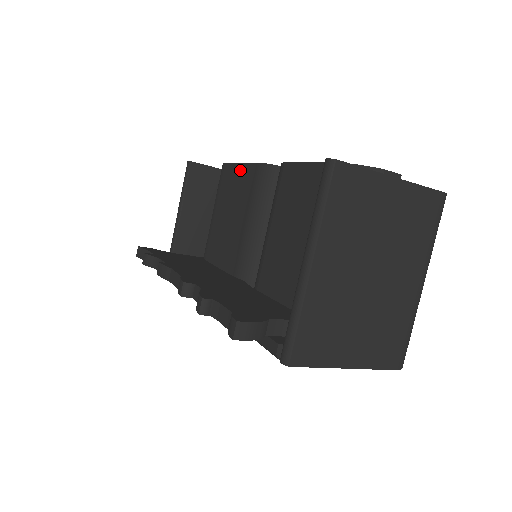
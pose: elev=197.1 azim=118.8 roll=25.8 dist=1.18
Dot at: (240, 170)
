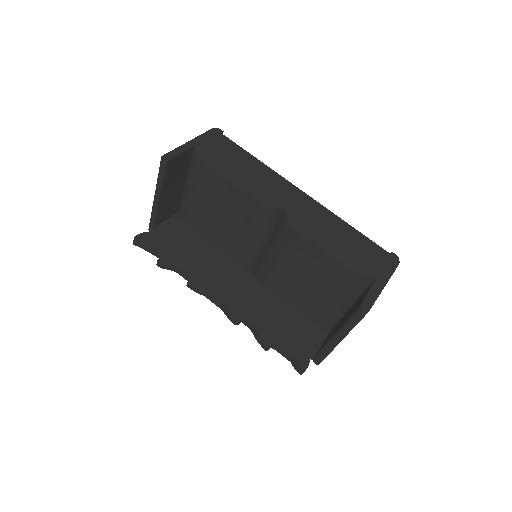
Dot at: (233, 189)
